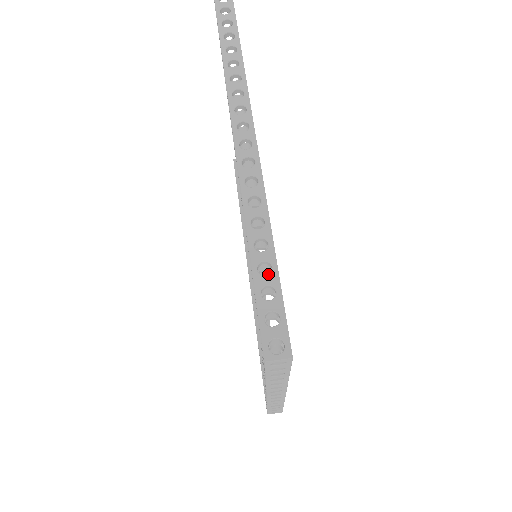
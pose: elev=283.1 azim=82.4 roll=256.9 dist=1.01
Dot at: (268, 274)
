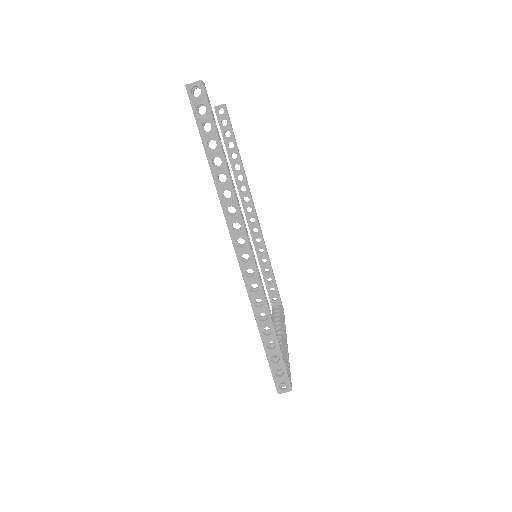
Dot at: (274, 349)
